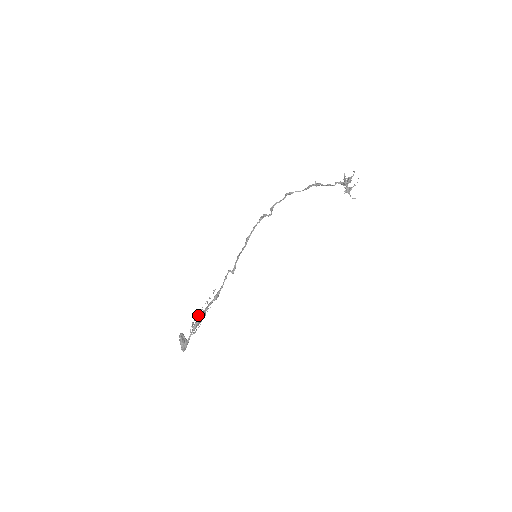
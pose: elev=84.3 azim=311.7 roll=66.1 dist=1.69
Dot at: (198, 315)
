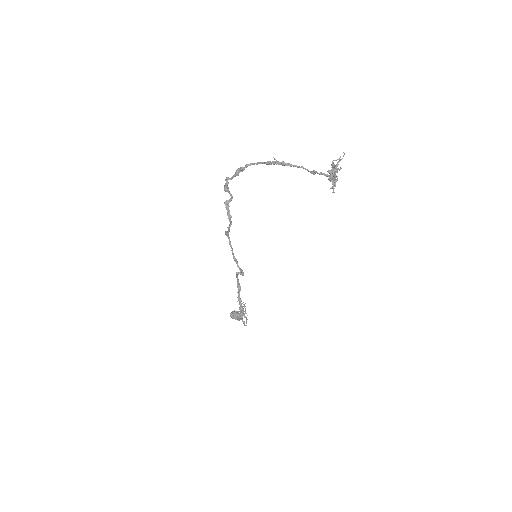
Dot at: (242, 316)
